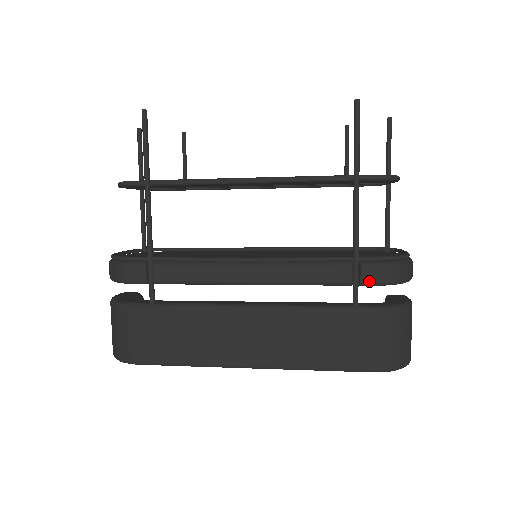
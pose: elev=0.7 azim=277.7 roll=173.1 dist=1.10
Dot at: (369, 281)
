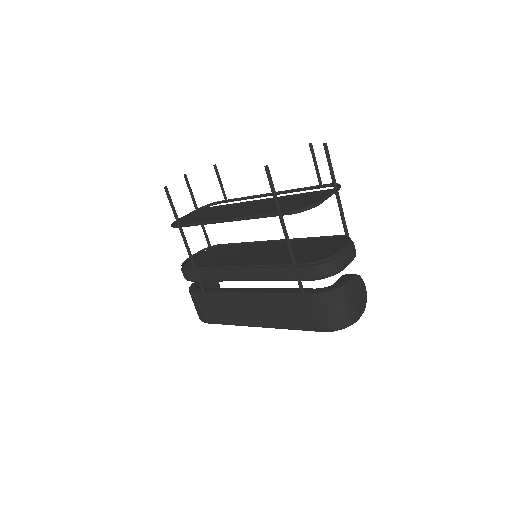
Dot at: (304, 279)
